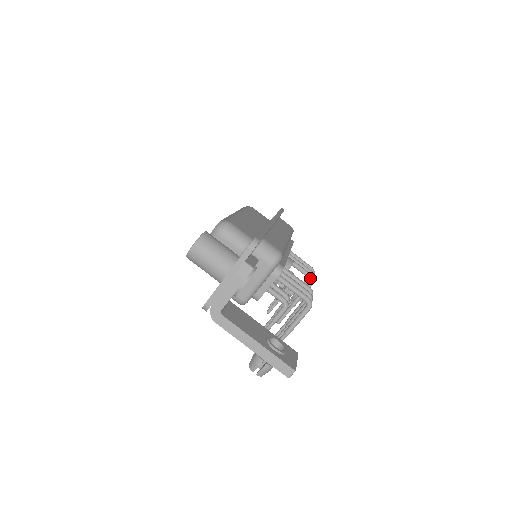
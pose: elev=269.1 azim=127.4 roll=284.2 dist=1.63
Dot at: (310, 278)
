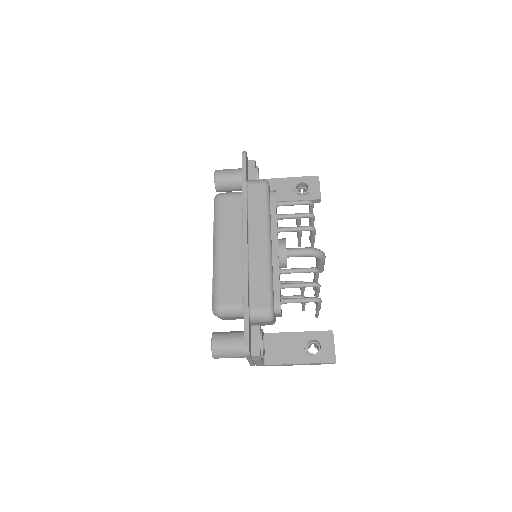
Dot at: occluded
